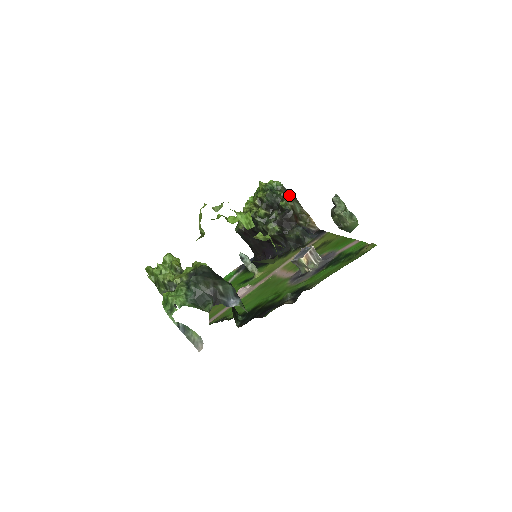
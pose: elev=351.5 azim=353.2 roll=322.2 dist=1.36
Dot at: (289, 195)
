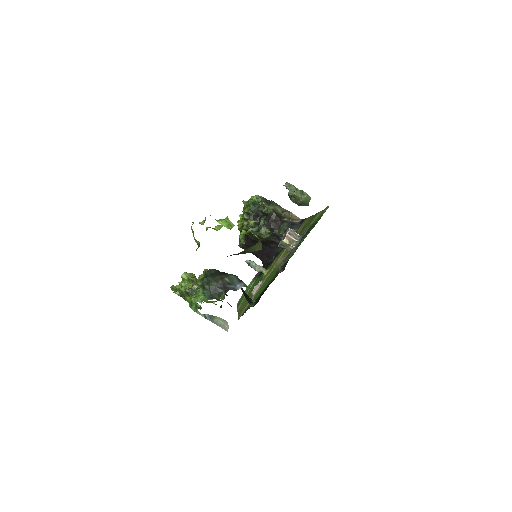
Dot at: (269, 202)
